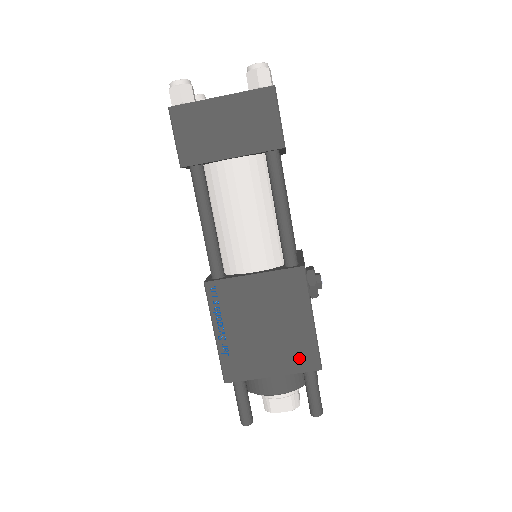
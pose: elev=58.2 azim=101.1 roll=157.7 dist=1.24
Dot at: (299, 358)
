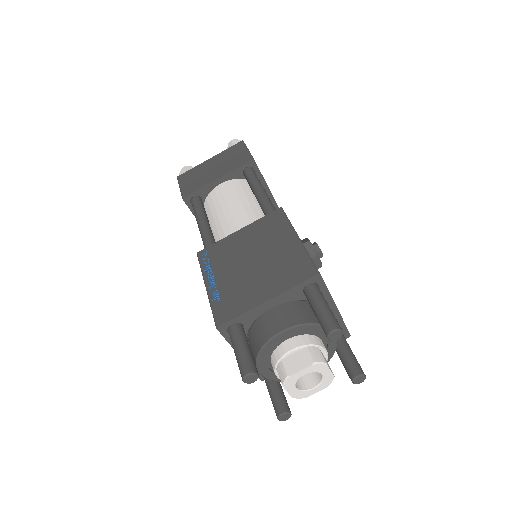
Dot at: (292, 273)
